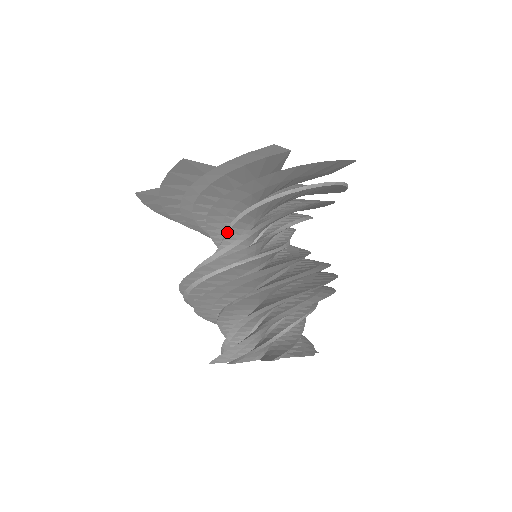
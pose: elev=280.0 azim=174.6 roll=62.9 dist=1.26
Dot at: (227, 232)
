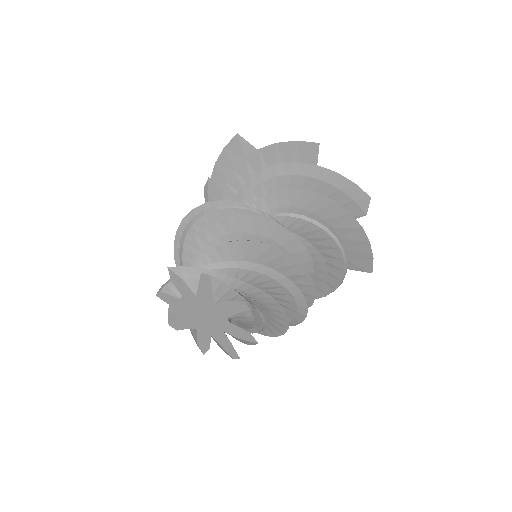
Dot at: occluded
